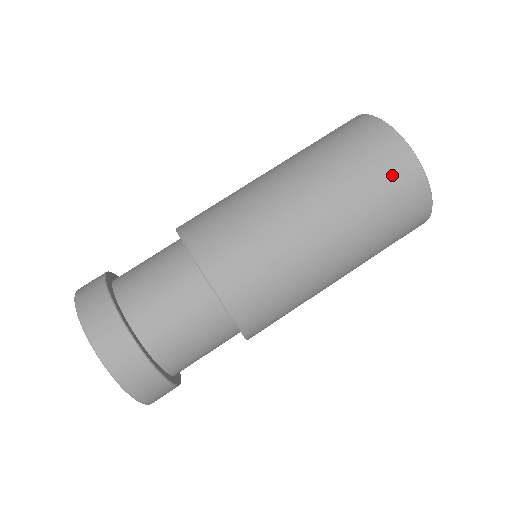
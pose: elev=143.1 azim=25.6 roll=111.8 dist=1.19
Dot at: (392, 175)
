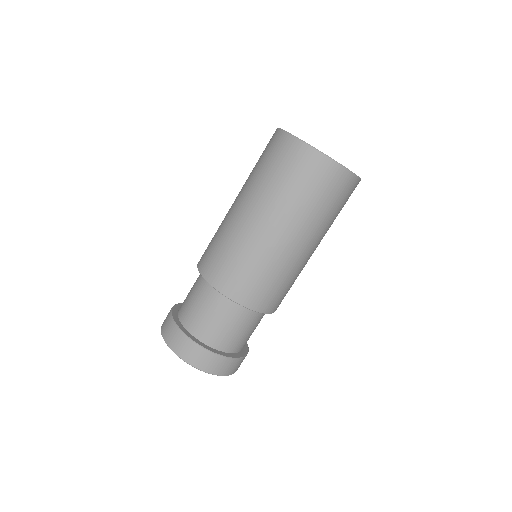
Dot at: (336, 190)
